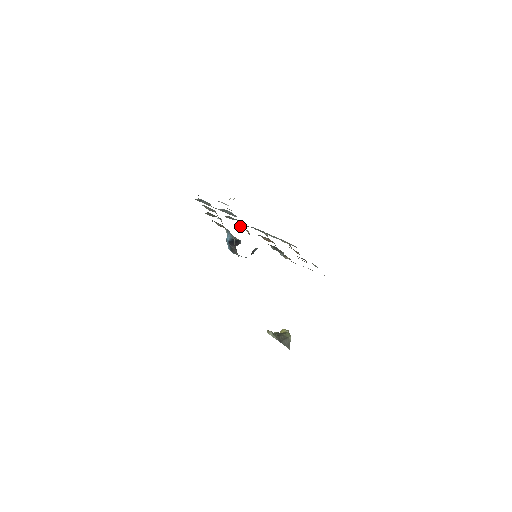
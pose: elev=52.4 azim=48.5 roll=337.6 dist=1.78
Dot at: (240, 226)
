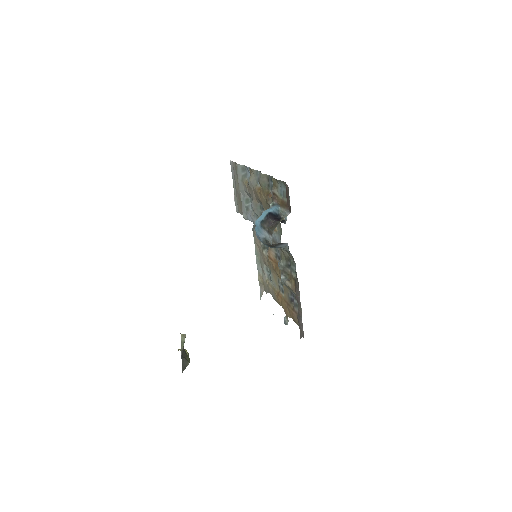
Dot at: occluded
